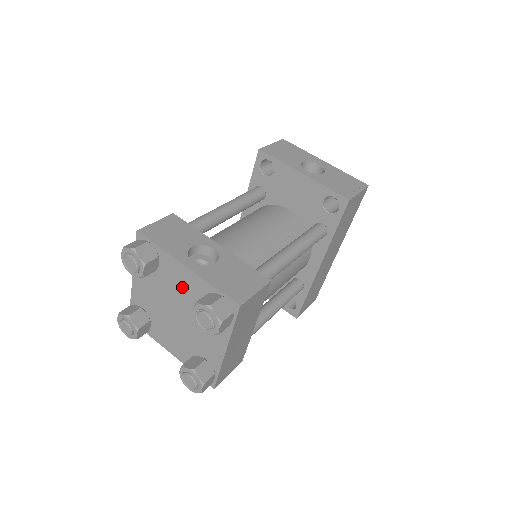
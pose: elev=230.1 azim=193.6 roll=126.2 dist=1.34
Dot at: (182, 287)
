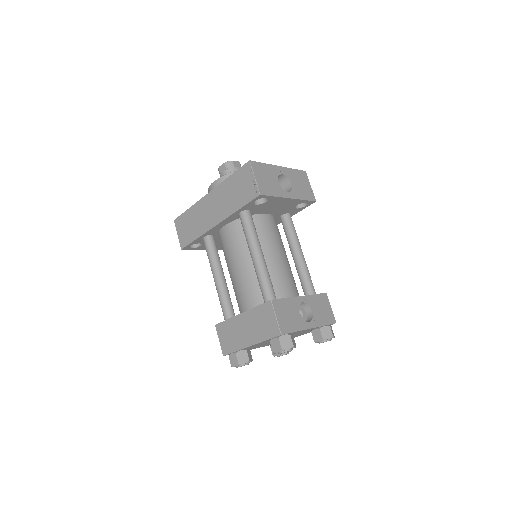
Dot at: occluded
